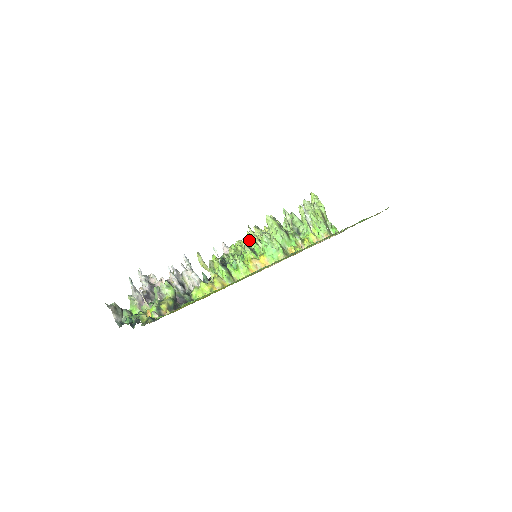
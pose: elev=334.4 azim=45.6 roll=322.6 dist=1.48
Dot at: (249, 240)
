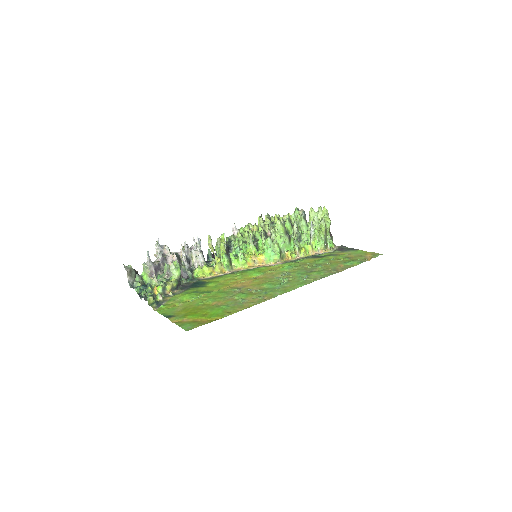
Dot at: (257, 227)
